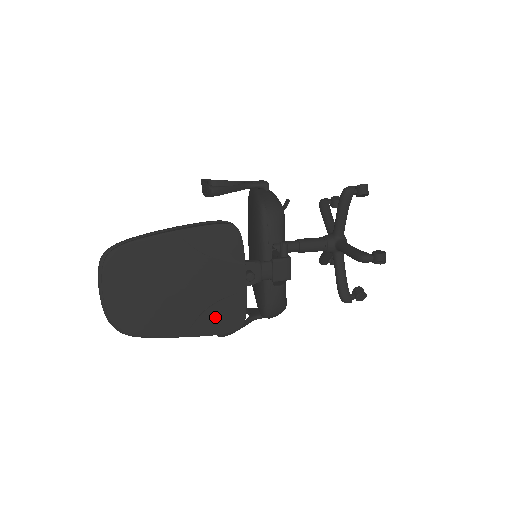
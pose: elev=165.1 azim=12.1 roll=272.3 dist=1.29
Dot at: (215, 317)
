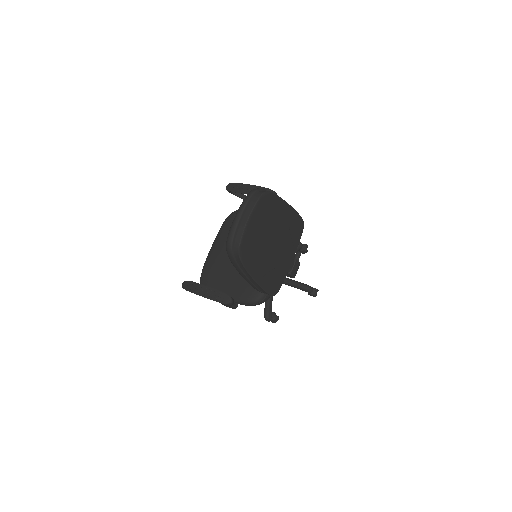
Dot at: (272, 278)
